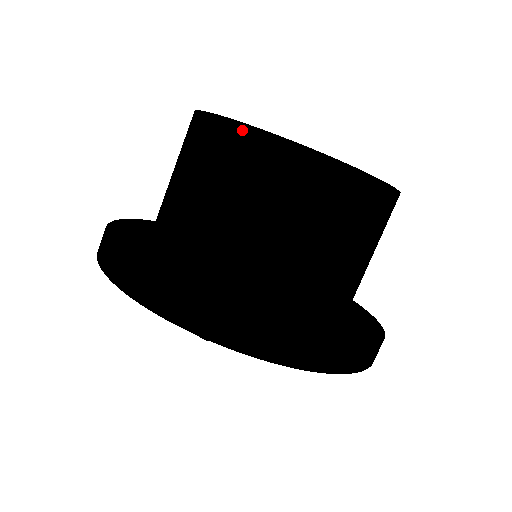
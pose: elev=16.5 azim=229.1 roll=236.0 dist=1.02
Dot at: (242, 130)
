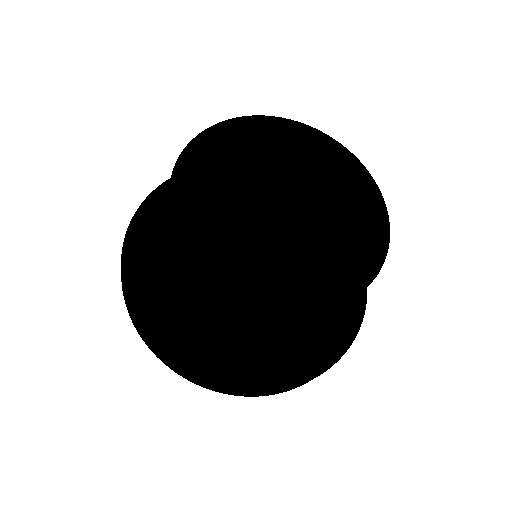
Dot at: (178, 239)
